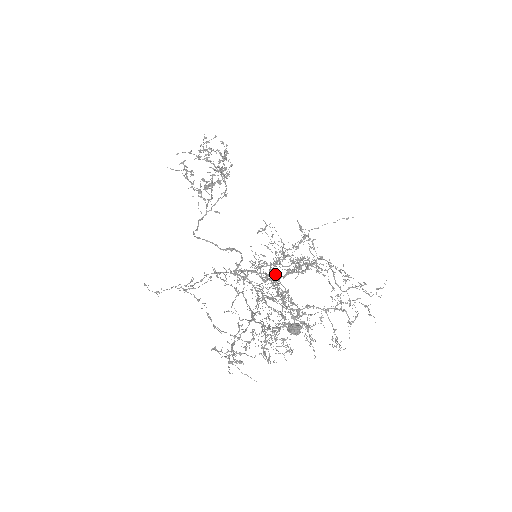
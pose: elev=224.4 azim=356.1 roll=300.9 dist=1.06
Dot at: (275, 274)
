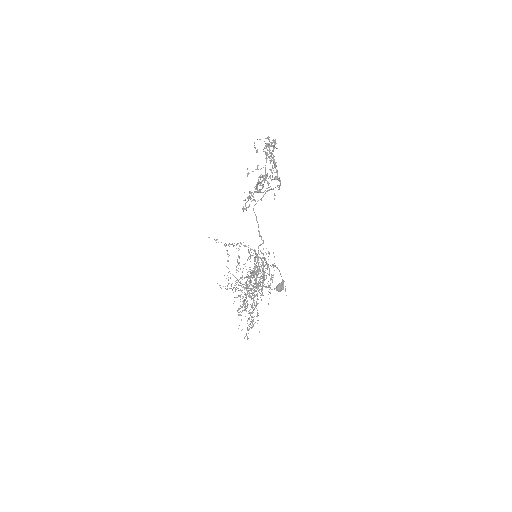
Dot at: (265, 268)
